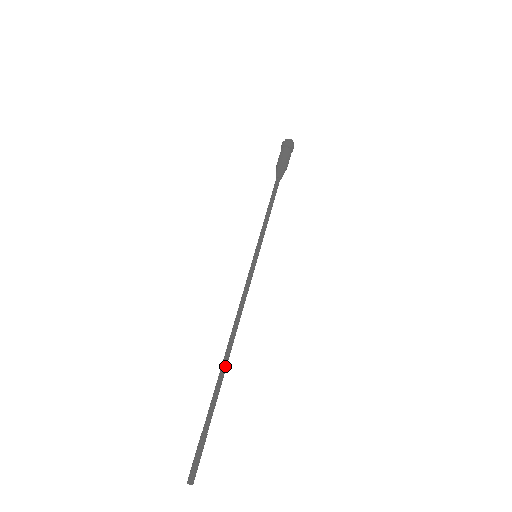
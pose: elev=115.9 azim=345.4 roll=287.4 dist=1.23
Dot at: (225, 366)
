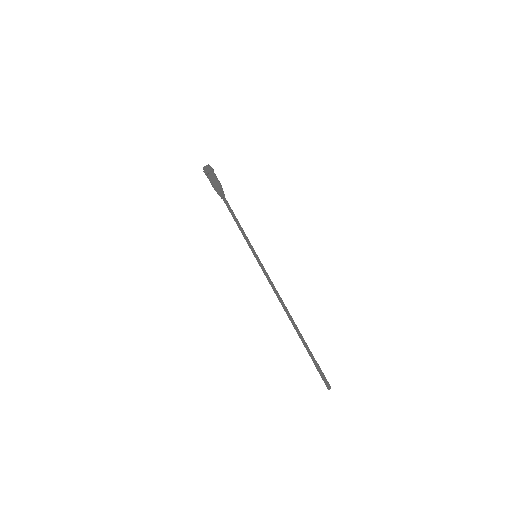
Dot at: (296, 326)
